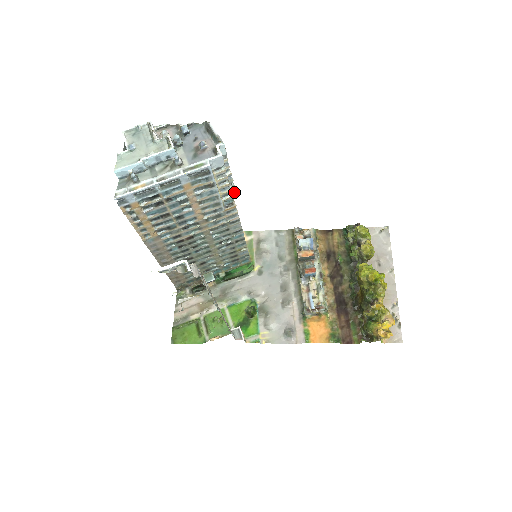
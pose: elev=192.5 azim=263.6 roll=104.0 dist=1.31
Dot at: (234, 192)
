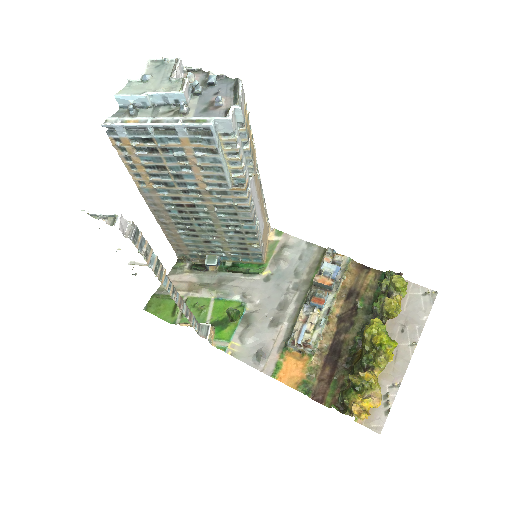
Dot at: (253, 174)
